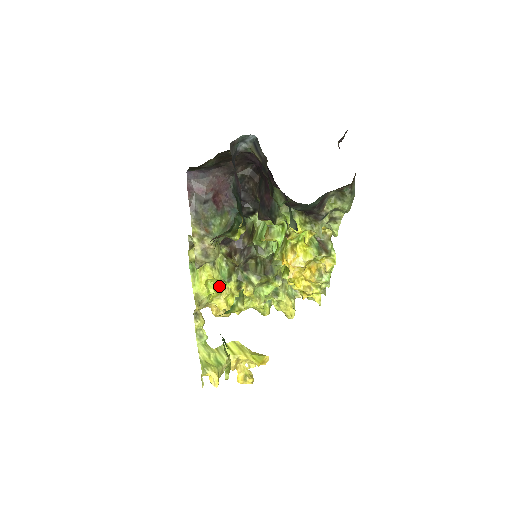
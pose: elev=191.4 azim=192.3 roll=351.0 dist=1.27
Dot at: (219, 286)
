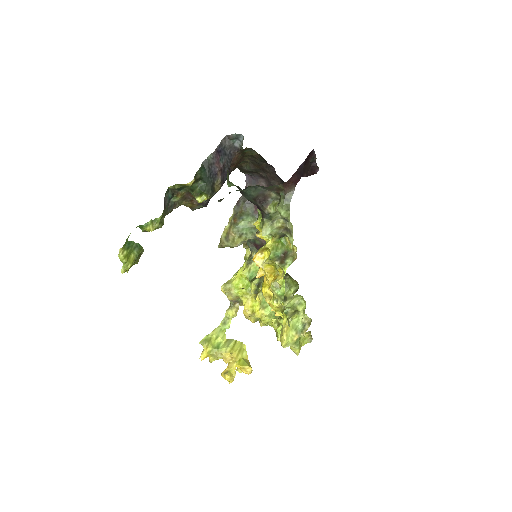
Dot at: occluded
